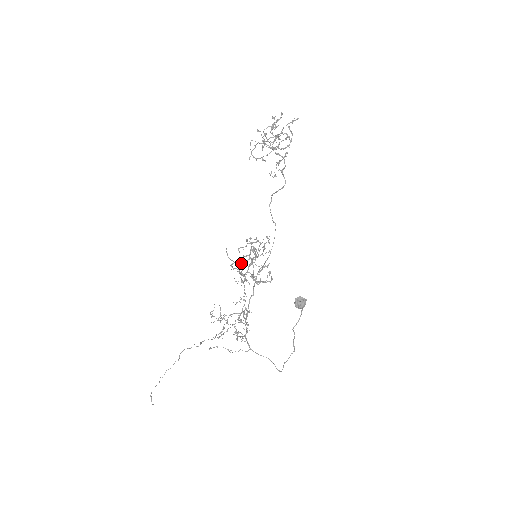
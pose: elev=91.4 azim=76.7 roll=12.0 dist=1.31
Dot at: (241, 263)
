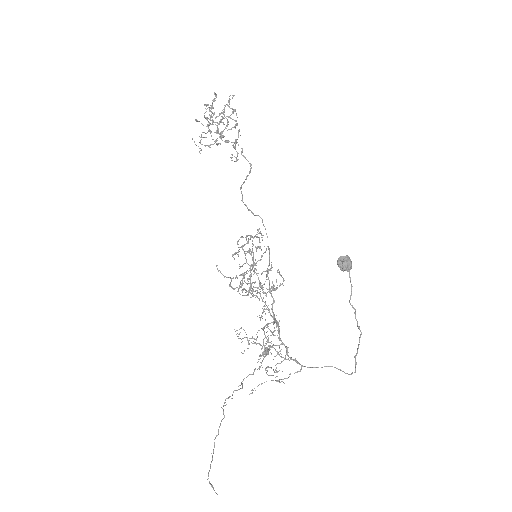
Dot at: occluded
